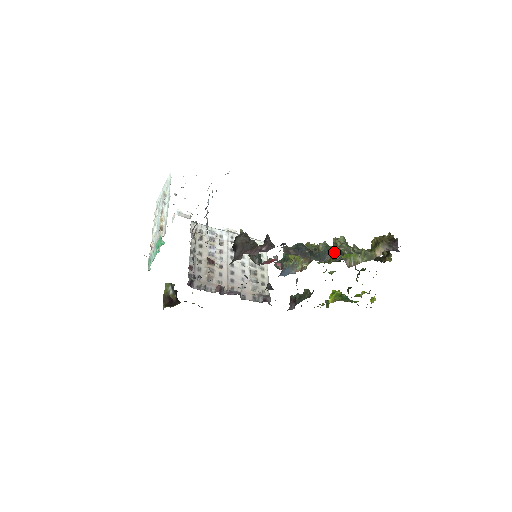
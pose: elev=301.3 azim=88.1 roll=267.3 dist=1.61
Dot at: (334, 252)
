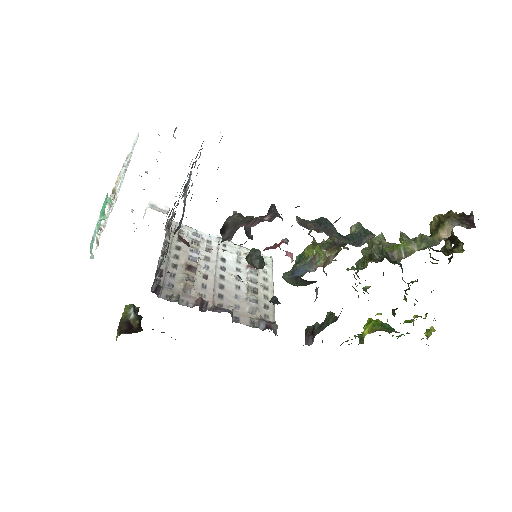
Dot at: occluded
